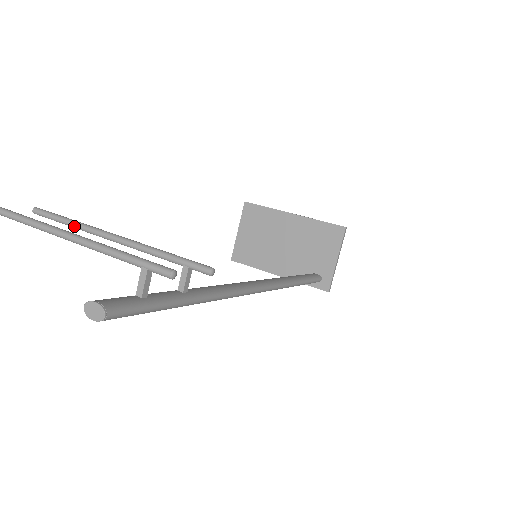
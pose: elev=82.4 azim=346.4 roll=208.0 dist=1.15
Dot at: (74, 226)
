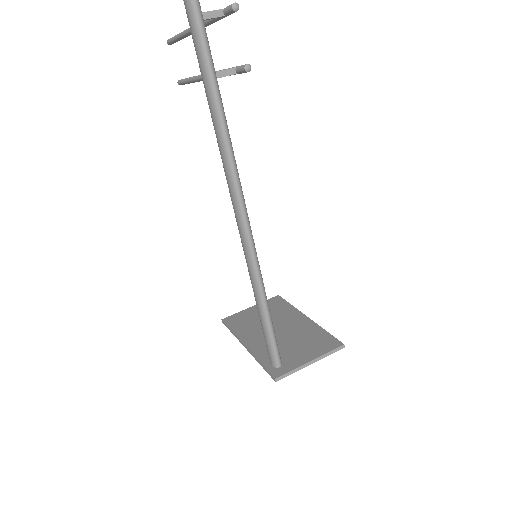
Dot at: (193, 77)
